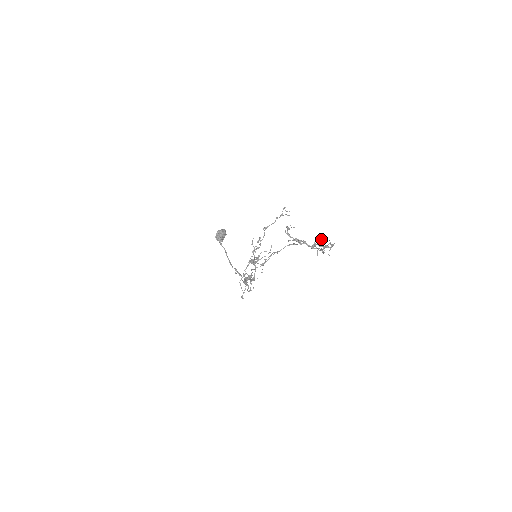
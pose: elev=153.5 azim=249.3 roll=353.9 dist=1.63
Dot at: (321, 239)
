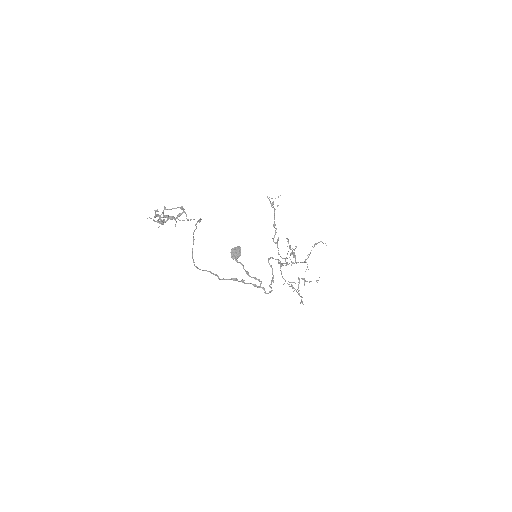
Dot at: (154, 210)
